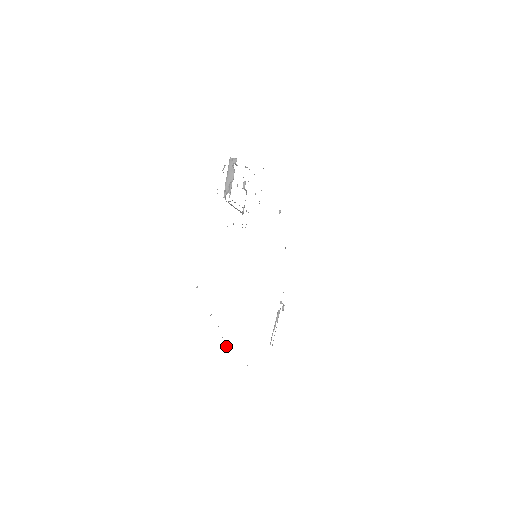
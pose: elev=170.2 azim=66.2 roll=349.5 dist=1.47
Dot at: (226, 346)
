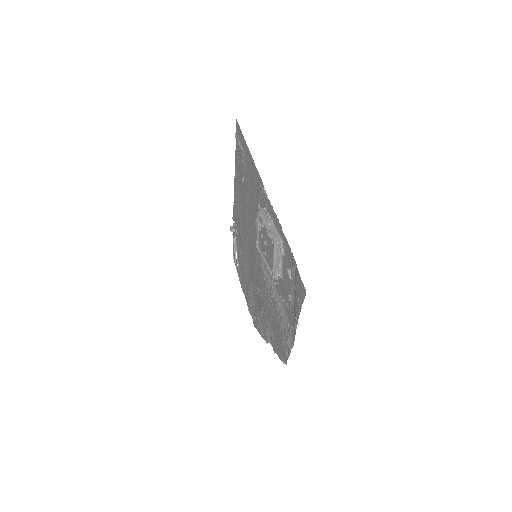
Dot at: occluded
